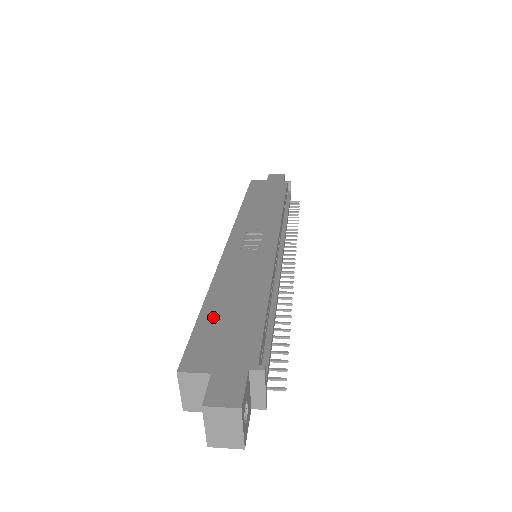
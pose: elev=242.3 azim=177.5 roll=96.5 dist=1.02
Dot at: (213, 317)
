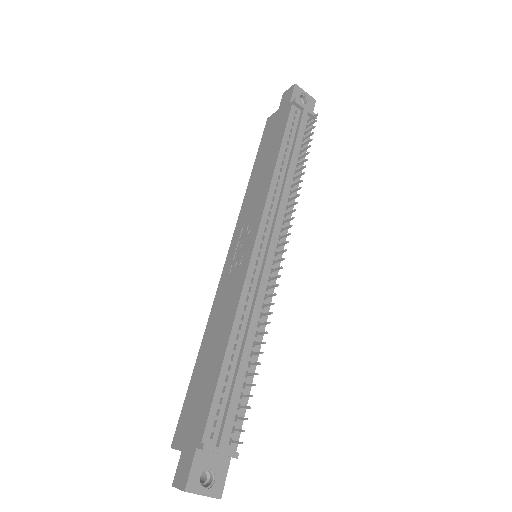
Dot at: (196, 380)
